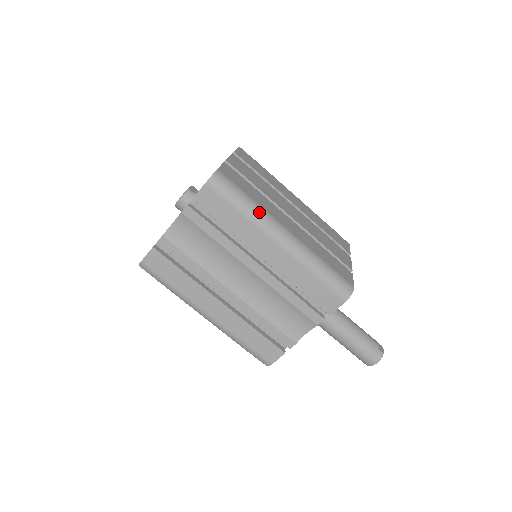
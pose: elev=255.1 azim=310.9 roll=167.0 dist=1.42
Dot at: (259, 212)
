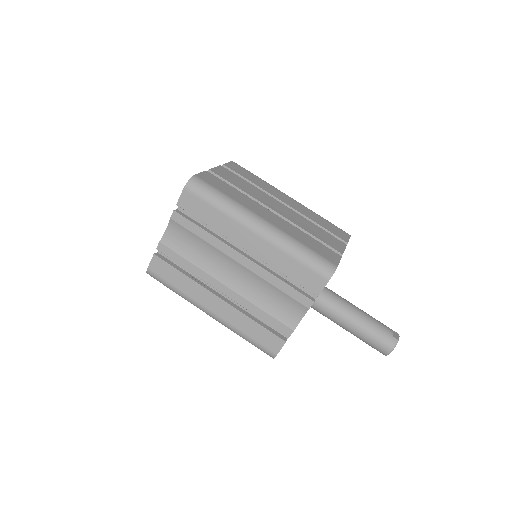
Dot at: (234, 206)
